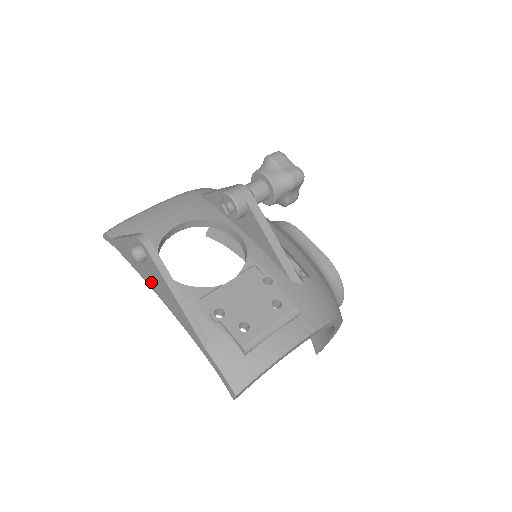
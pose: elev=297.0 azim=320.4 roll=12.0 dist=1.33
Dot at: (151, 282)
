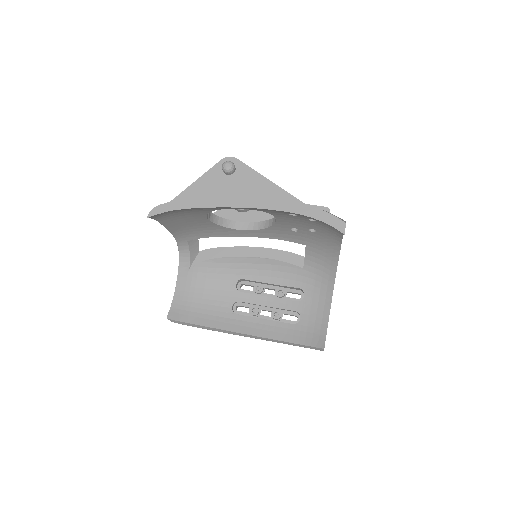
Dot at: (233, 198)
